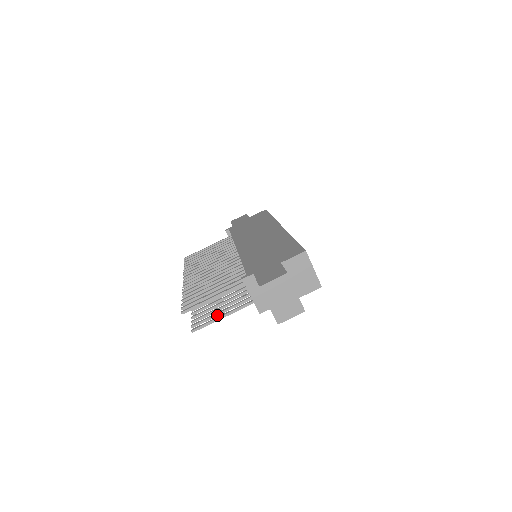
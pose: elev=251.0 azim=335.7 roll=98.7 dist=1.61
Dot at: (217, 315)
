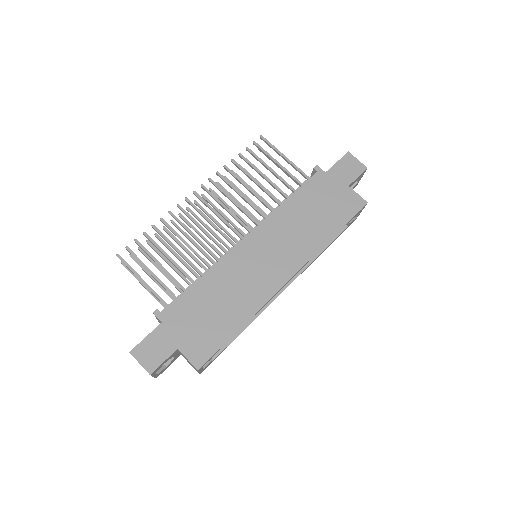
Dot at: (148, 275)
